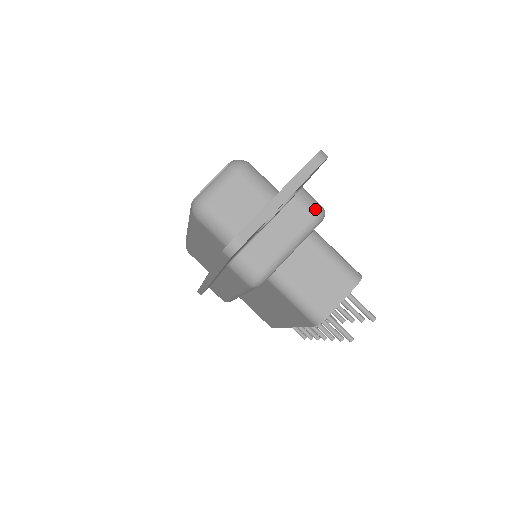
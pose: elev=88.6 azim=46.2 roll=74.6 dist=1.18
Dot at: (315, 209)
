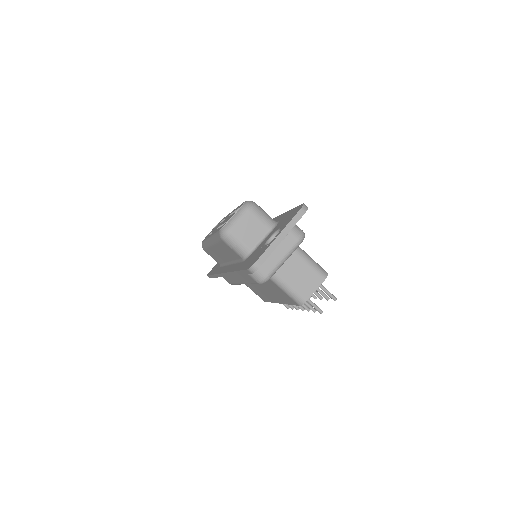
Dot at: (299, 234)
